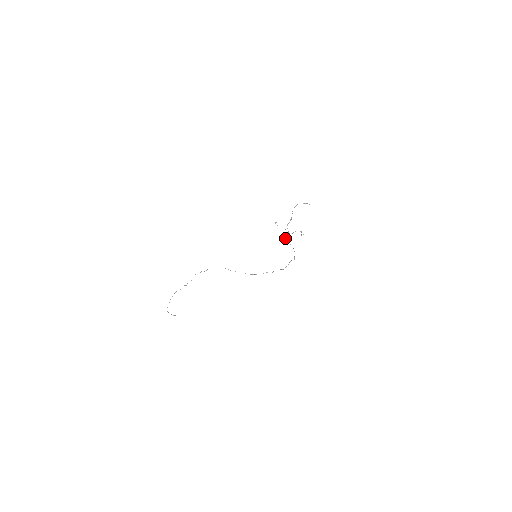
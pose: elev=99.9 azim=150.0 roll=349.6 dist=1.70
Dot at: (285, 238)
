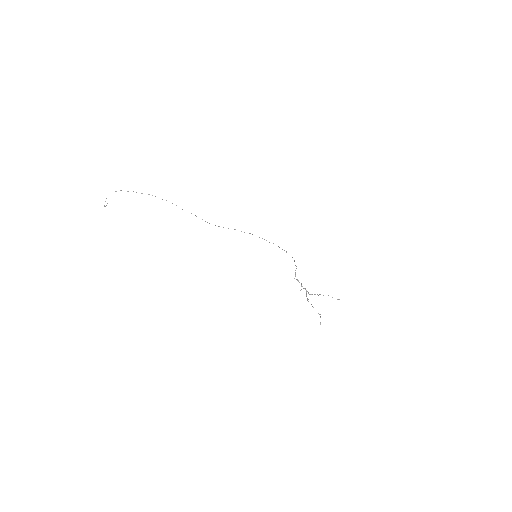
Dot at: (298, 281)
